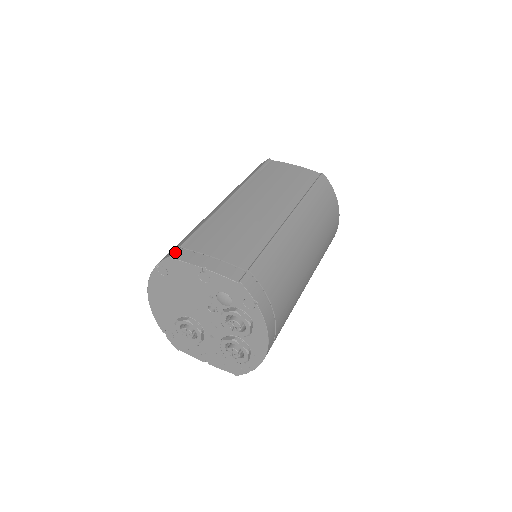
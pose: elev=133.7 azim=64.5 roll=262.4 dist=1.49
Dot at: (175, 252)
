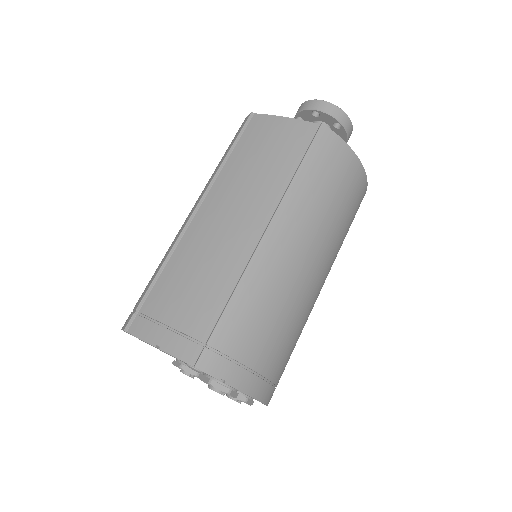
Dot at: (129, 322)
